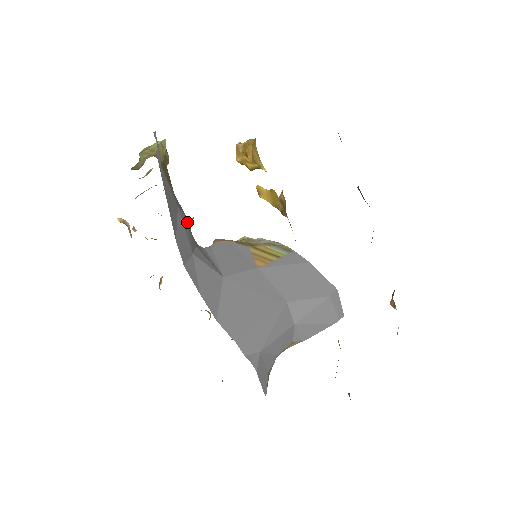
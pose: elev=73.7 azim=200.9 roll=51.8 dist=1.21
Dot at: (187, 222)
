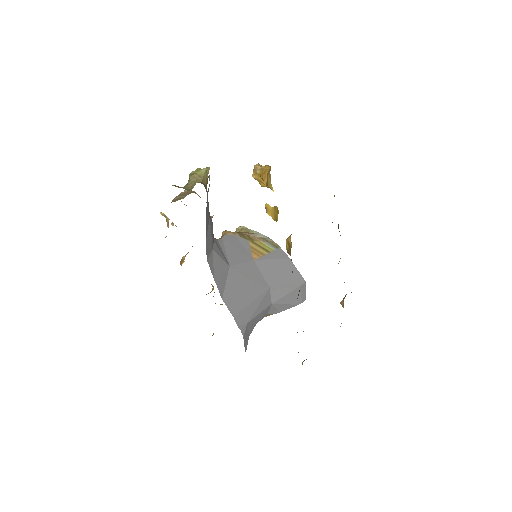
Dot at: (212, 226)
